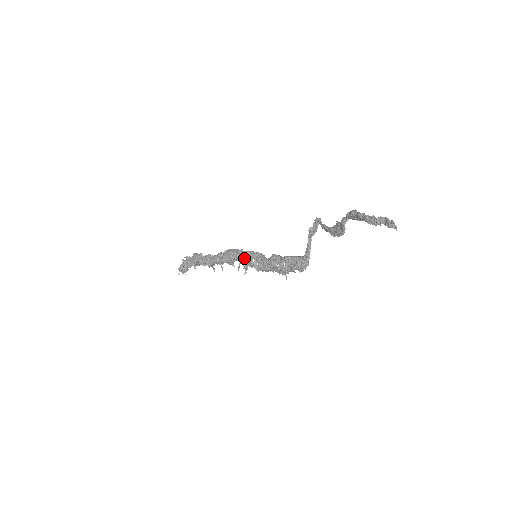
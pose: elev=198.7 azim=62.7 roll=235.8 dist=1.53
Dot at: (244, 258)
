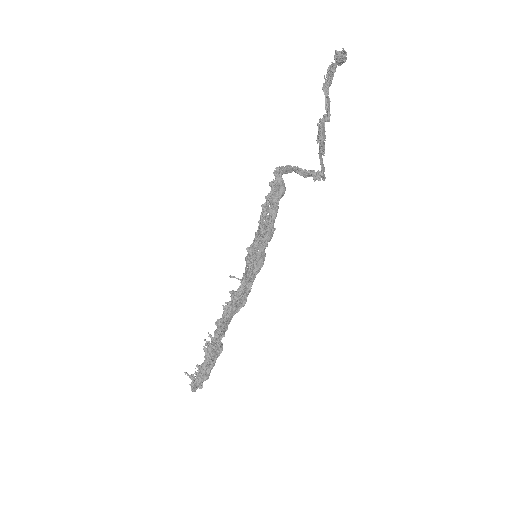
Dot at: occluded
